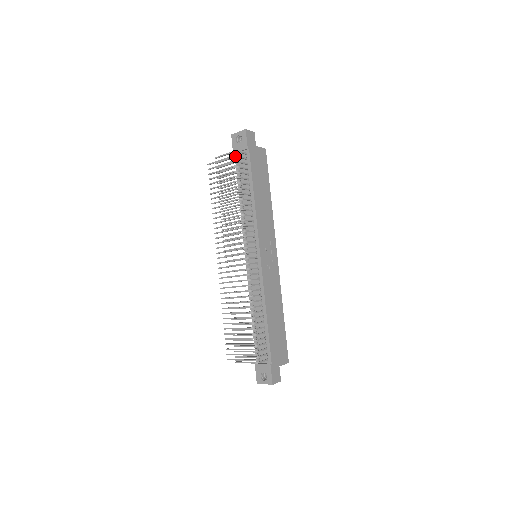
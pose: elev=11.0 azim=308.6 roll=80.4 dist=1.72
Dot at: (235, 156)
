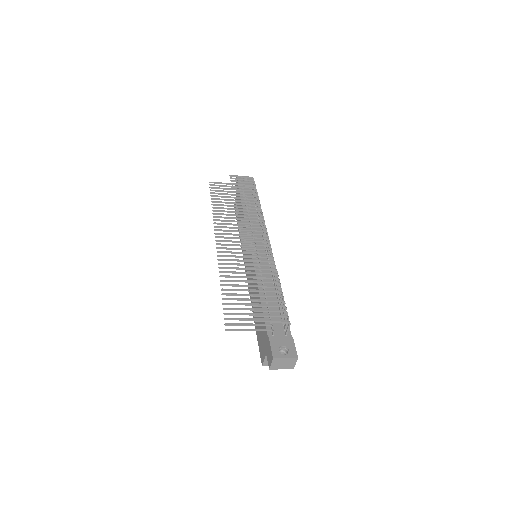
Dot at: occluded
